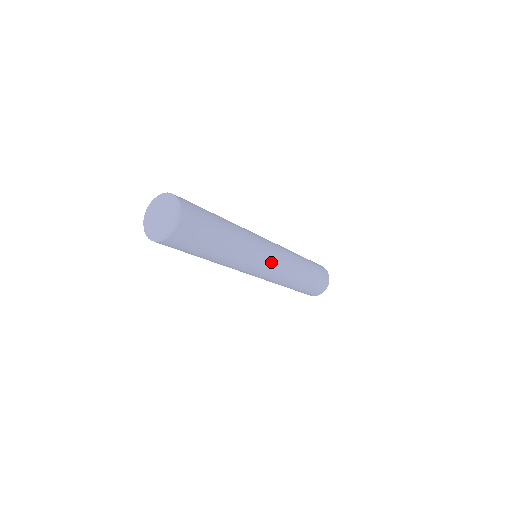
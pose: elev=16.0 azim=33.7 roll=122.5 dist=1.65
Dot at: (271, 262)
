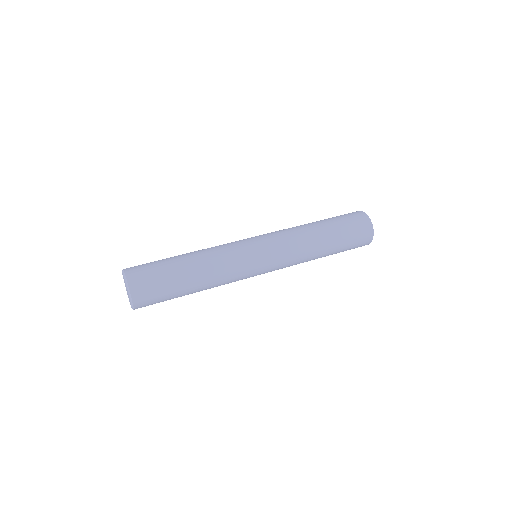
Dot at: occluded
